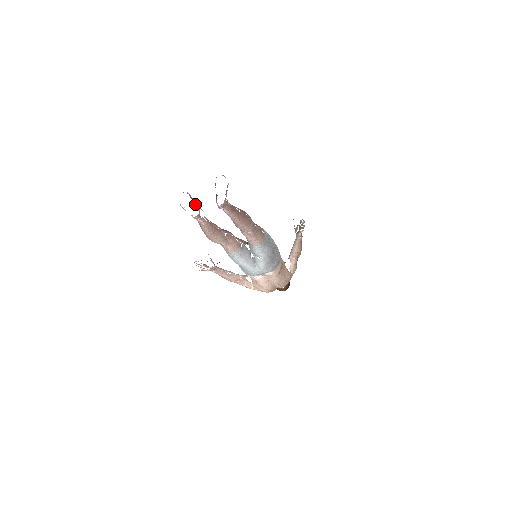
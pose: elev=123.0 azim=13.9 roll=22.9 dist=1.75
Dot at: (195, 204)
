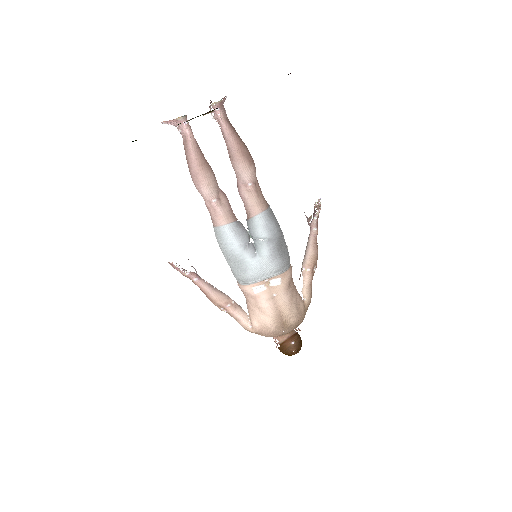
Dot at: occluded
